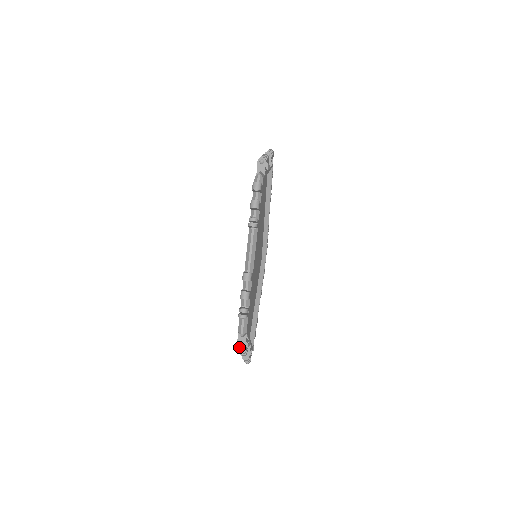
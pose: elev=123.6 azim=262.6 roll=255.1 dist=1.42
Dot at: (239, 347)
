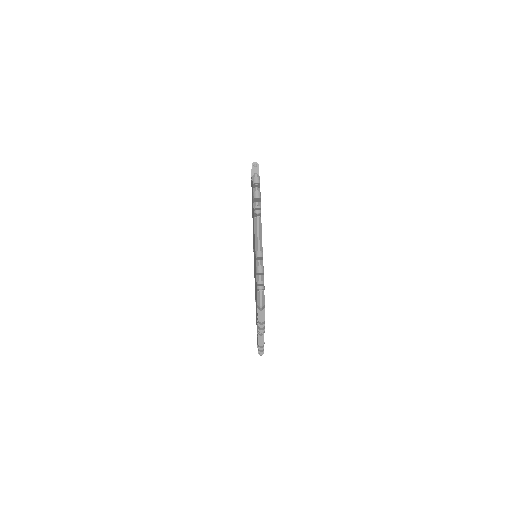
Dot at: (260, 319)
